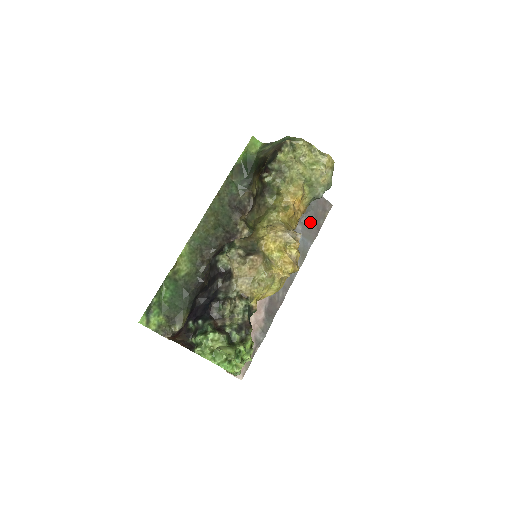
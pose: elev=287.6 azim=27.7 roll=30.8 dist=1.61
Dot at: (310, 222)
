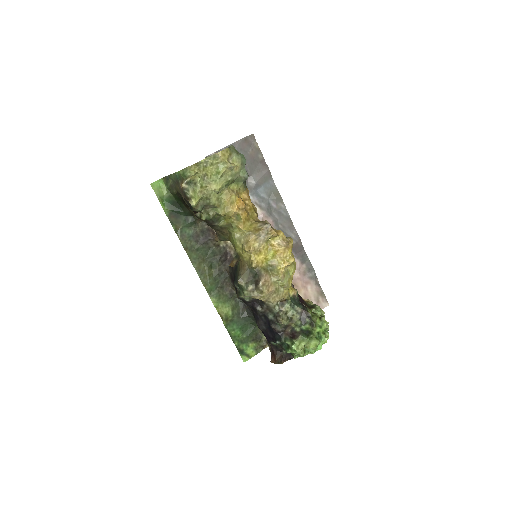
Dot at: (254, 169)
